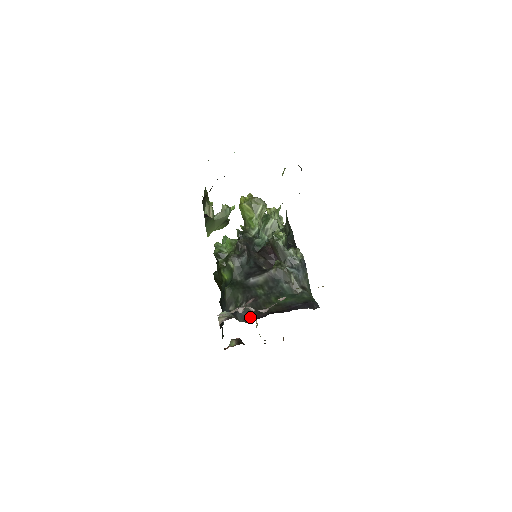
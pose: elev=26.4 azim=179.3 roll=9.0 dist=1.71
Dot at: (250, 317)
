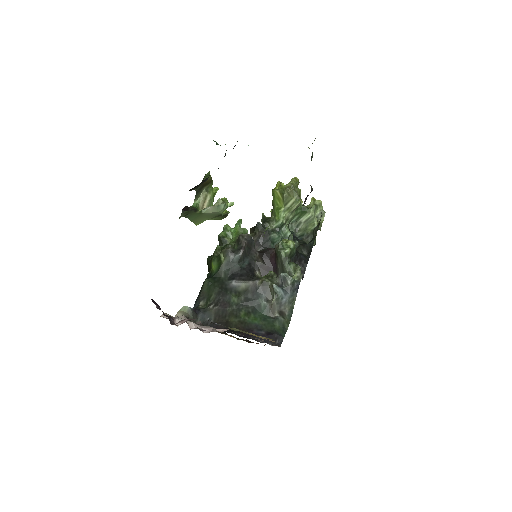
Dot at: (209, 323)
